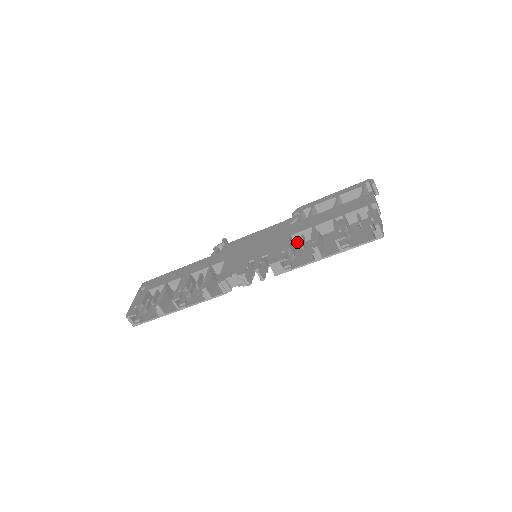
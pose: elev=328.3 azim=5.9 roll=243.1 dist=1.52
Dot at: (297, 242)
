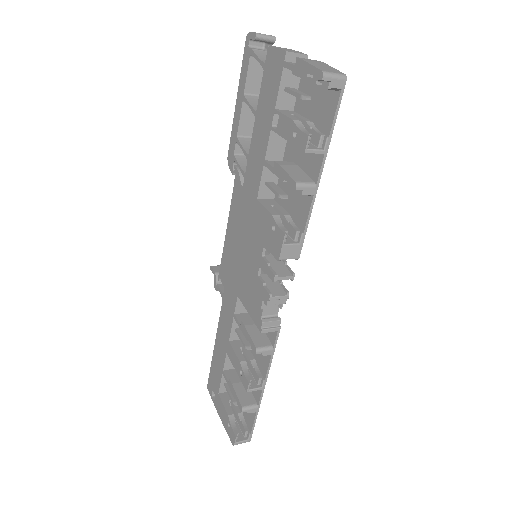
Dot at: (271, 195)
